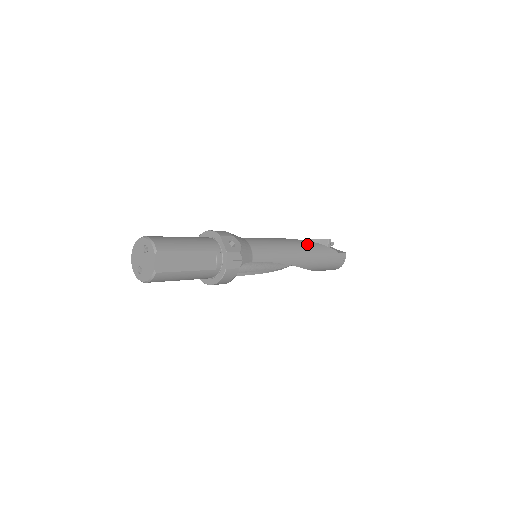
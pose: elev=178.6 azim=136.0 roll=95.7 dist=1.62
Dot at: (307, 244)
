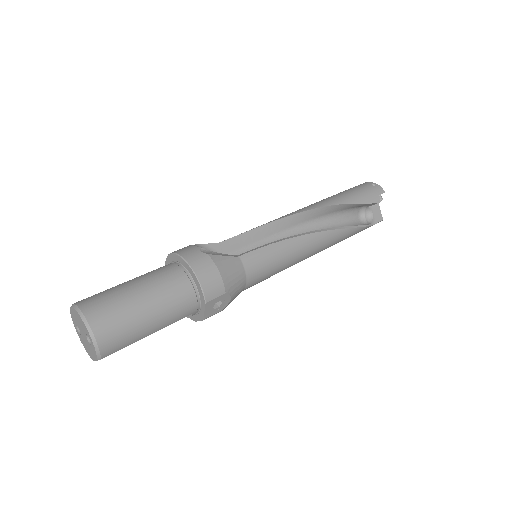
Dot at: (335, 238)
